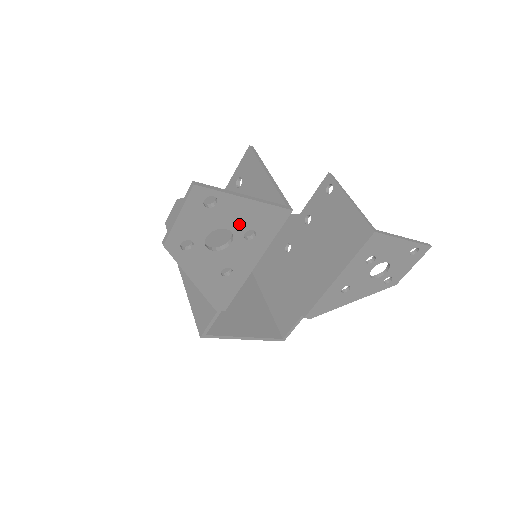
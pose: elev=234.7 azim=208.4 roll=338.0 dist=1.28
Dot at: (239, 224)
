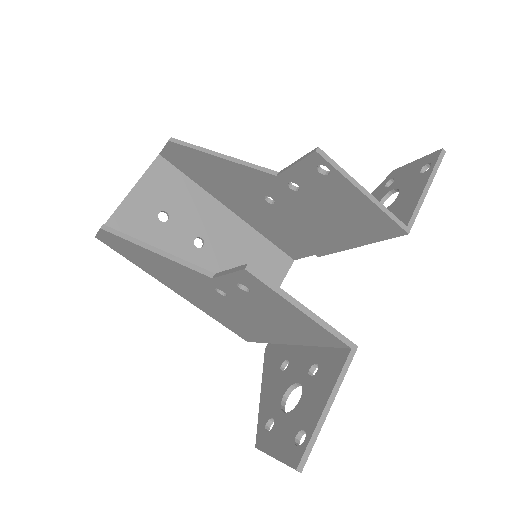
Dot at: occluded
